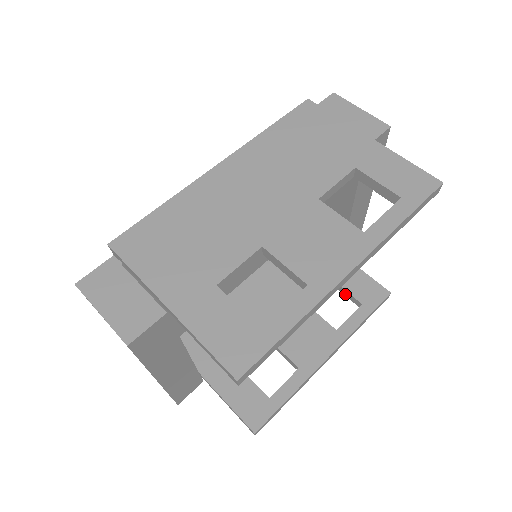
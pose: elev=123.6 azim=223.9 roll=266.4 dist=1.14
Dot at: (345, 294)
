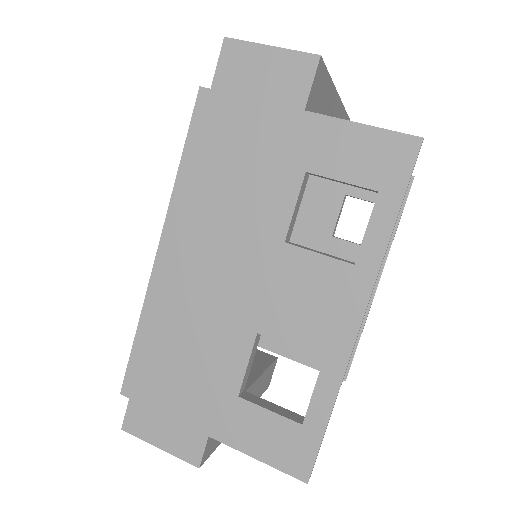
Dot at: occluded
